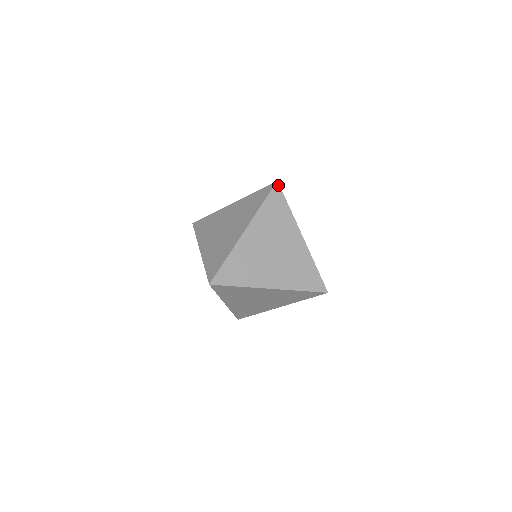
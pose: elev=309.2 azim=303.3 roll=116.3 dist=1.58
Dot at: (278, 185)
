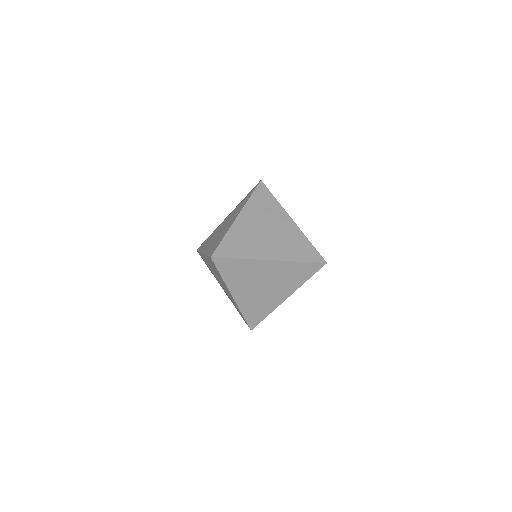
Dot at: (262, 183)
